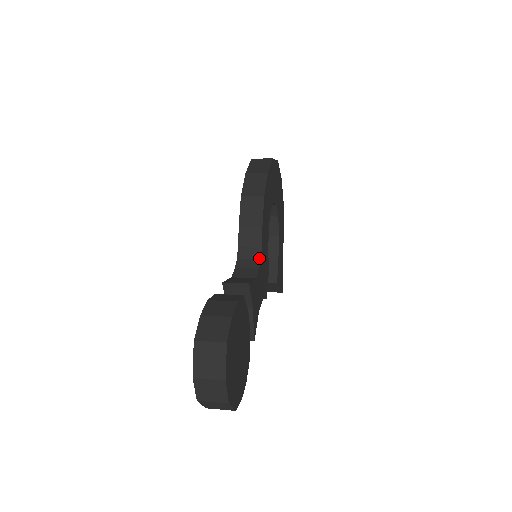
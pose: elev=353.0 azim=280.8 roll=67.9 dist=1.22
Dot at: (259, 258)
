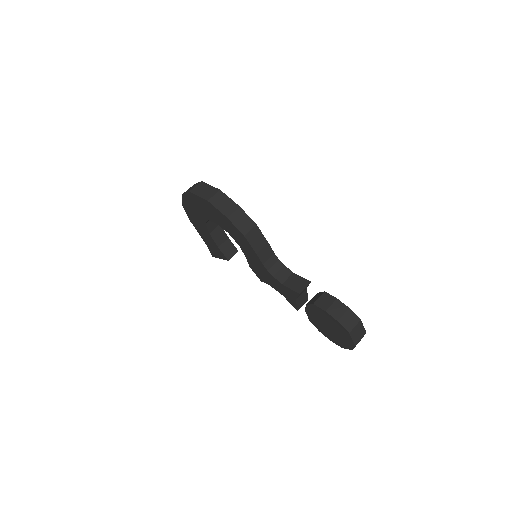
Dot at: (278, 260)
